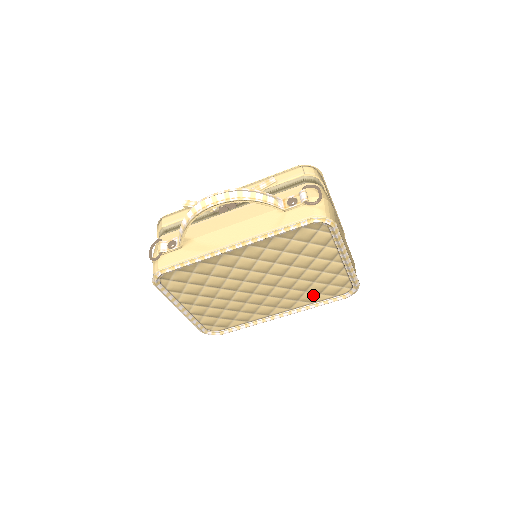
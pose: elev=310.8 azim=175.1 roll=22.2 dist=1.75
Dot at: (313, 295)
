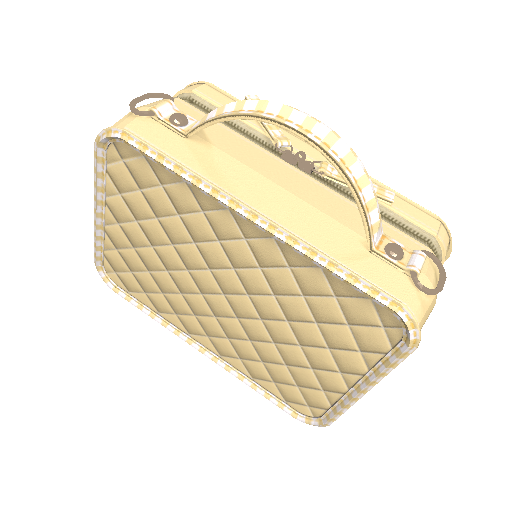
Dot at: (265, 374)
